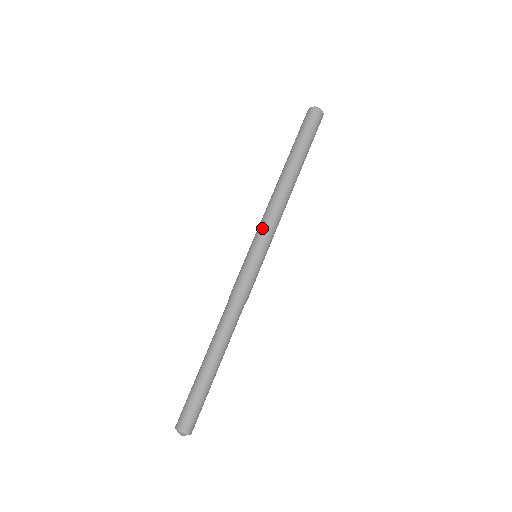
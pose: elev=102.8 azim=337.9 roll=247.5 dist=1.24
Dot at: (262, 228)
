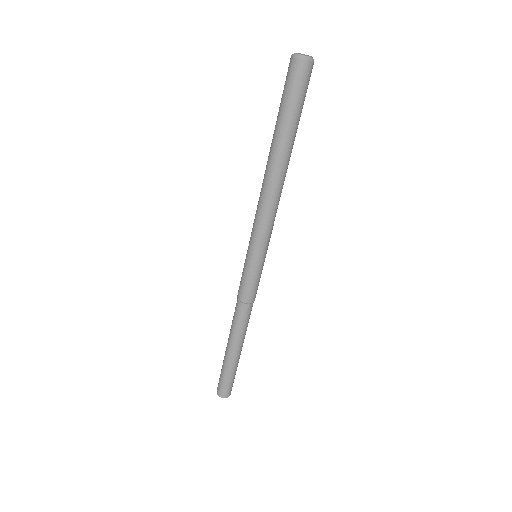
Dot at: (253, 231)
